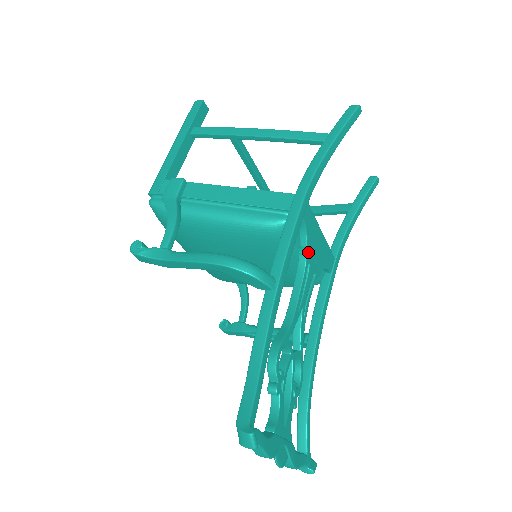
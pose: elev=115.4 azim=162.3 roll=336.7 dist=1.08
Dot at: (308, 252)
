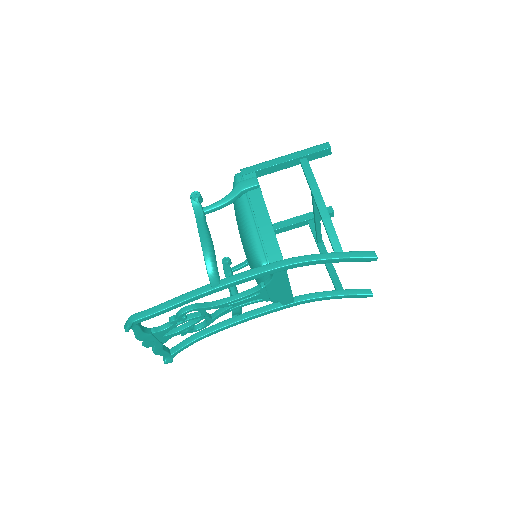
Dot at: (264, 288)
